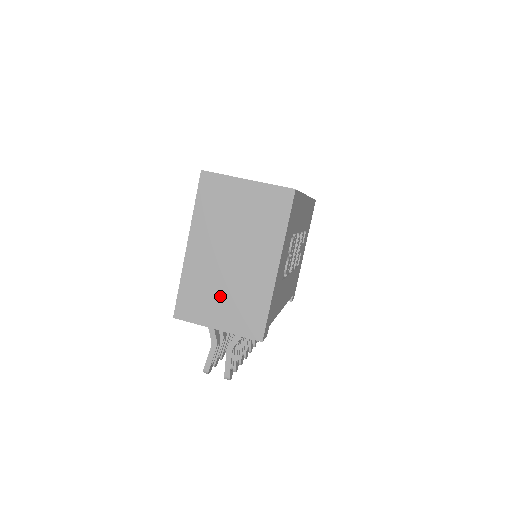
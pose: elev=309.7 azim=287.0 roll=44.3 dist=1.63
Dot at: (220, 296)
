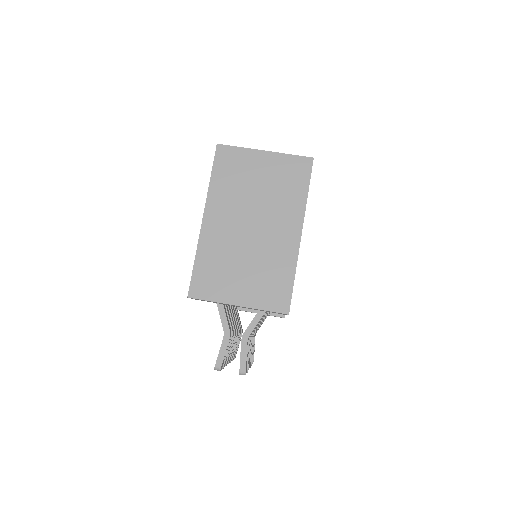
Dot at: (240, 269)
